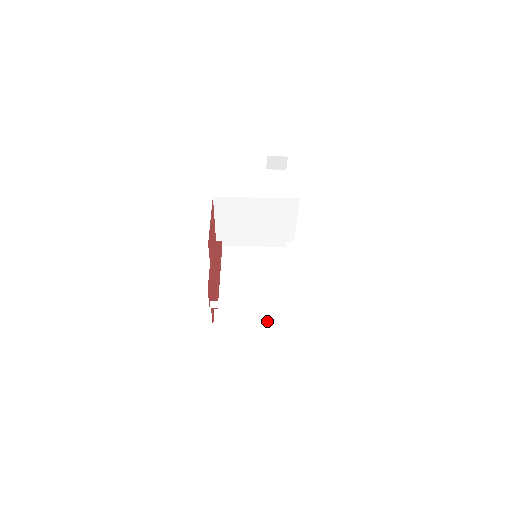
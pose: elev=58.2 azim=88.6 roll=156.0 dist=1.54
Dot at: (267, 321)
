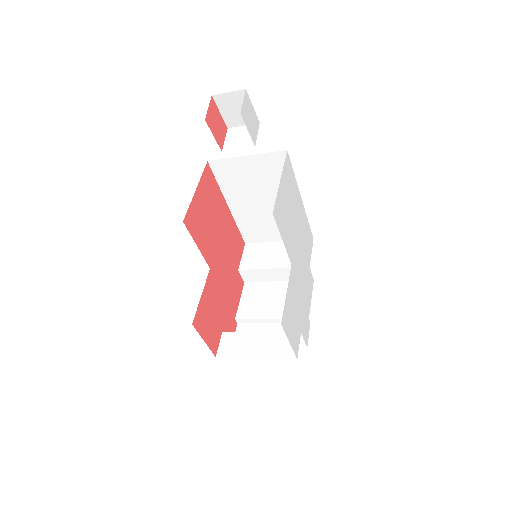
Dot at: (288, 276)
